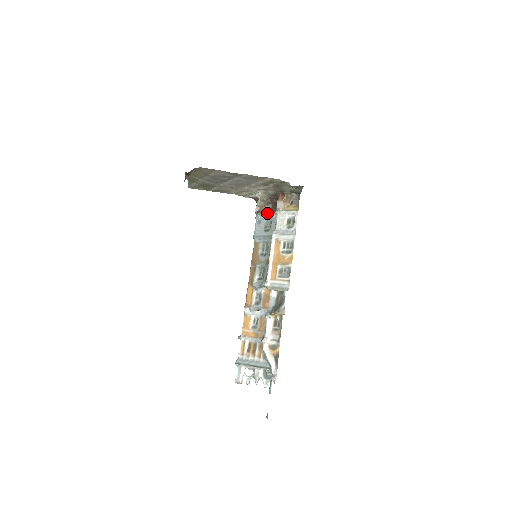
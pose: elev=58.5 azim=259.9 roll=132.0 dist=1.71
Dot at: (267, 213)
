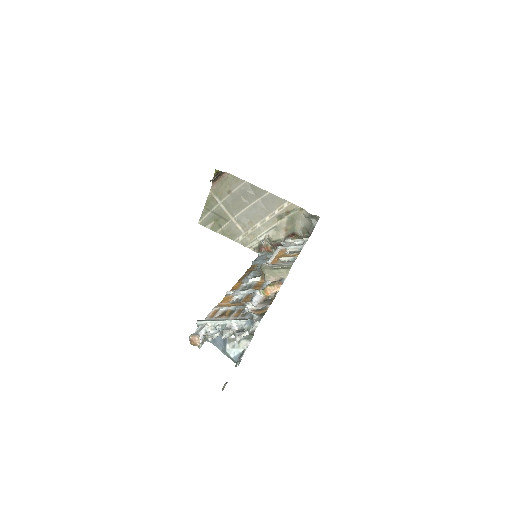
Dot at: (272, 252)
